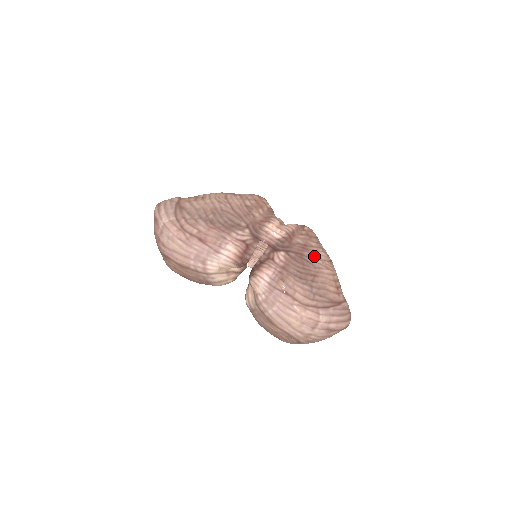
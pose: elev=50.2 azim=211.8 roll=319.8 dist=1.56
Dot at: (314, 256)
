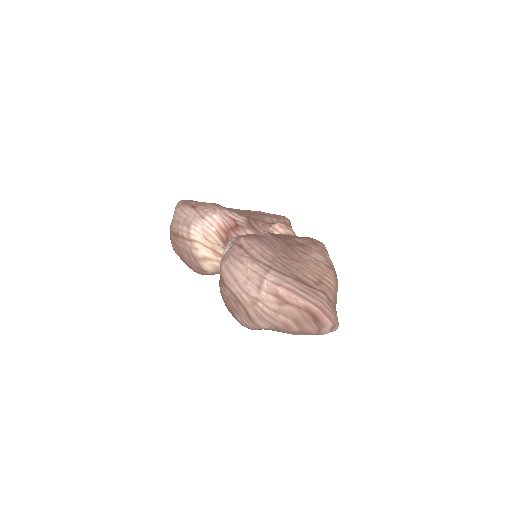
Dot at: (307, 253)
